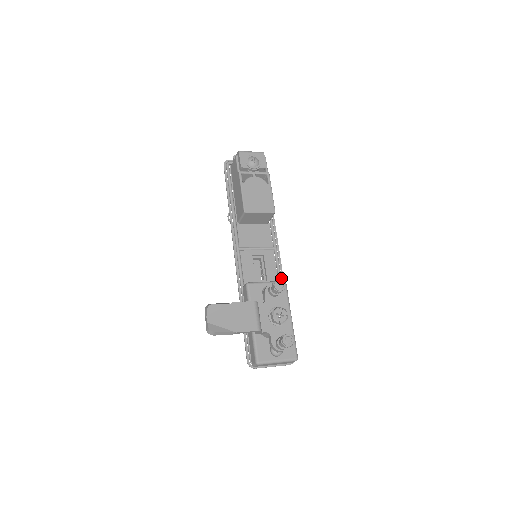
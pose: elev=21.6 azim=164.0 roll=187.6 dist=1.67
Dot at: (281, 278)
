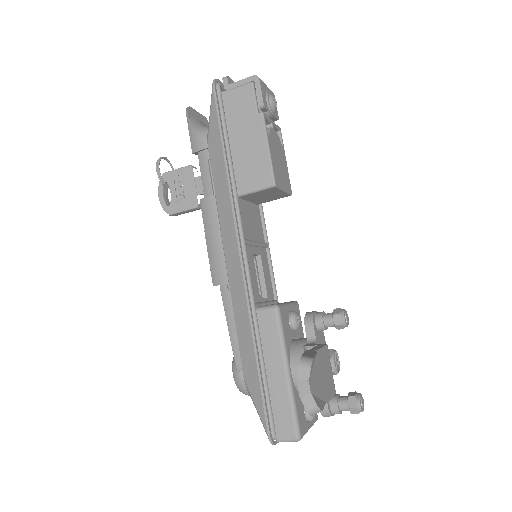
Dot at: occluded
